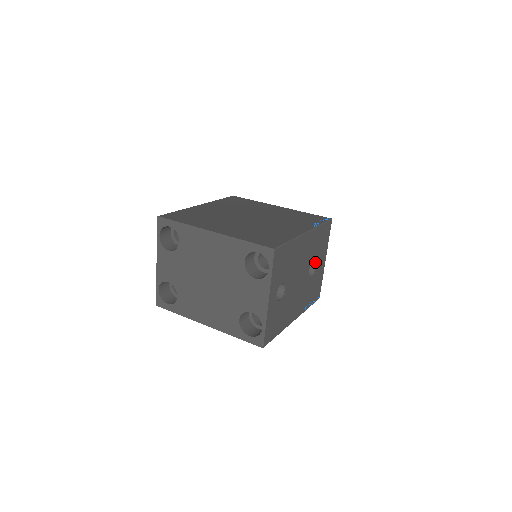
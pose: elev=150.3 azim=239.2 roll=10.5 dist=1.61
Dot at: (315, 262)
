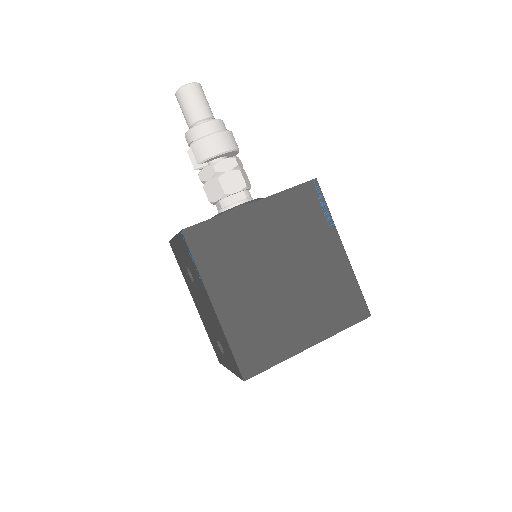
Dot at: occluded
